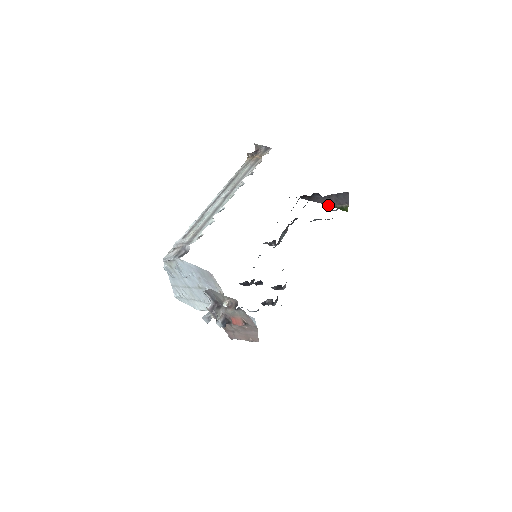
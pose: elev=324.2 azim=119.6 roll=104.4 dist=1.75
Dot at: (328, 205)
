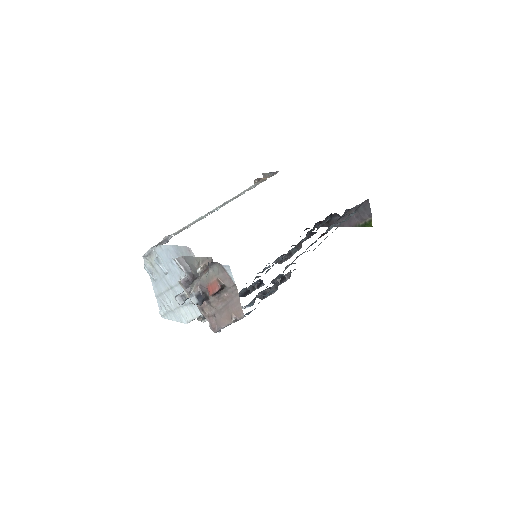
Dot at: (350, 226)
